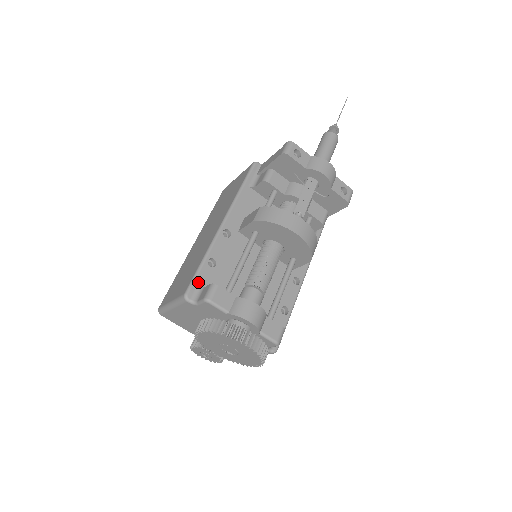
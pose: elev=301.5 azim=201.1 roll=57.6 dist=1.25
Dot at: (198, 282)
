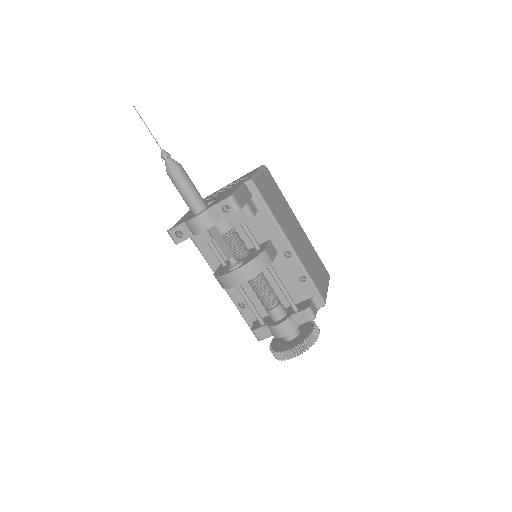
Dot at: (249, 321)
